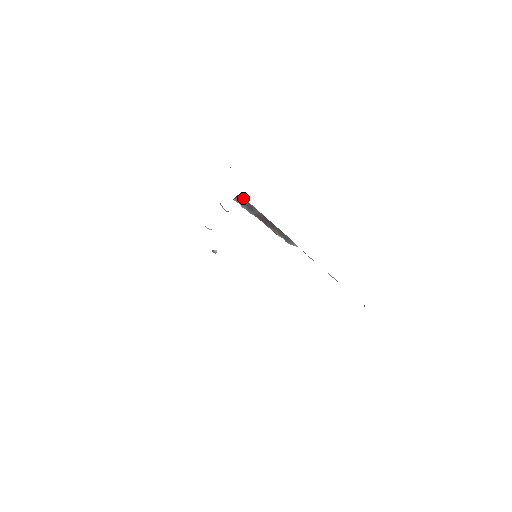
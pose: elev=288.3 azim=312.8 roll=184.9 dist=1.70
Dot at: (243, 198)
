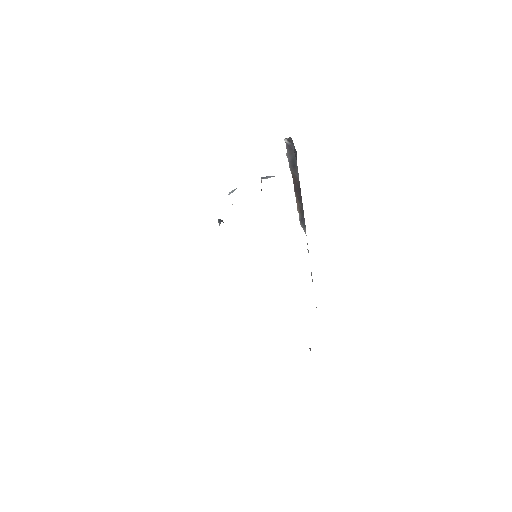
Dot at: (295, 151)
